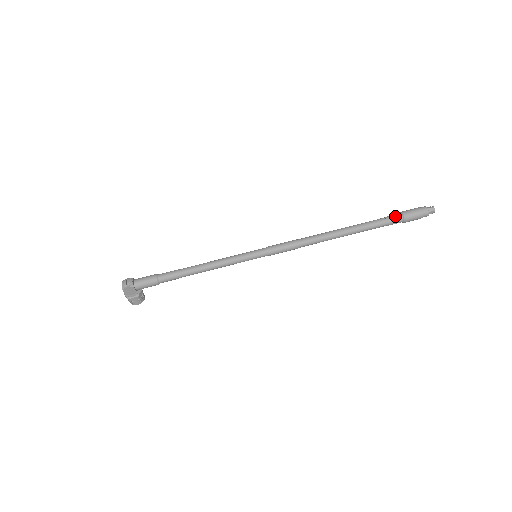
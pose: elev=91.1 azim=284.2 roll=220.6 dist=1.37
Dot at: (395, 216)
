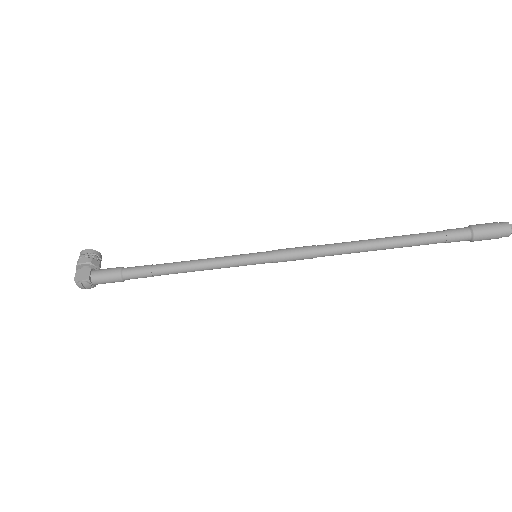
Dot at: occluded
